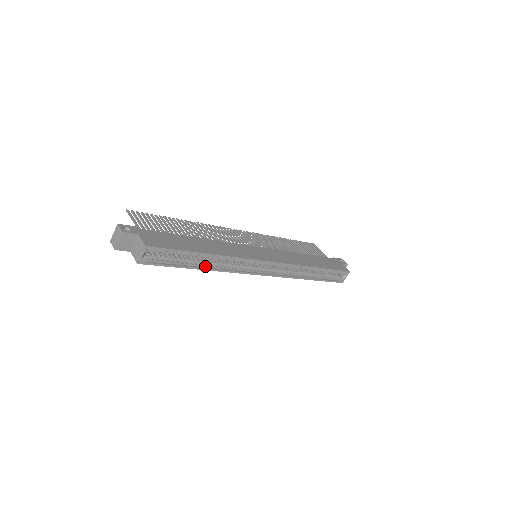
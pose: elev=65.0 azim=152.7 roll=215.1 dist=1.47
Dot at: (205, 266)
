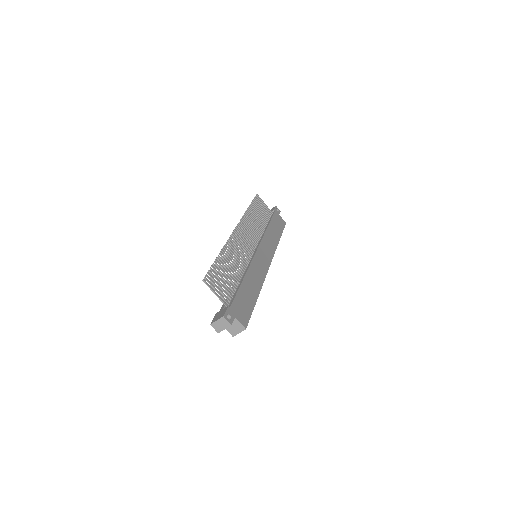
Dot at: occluded
